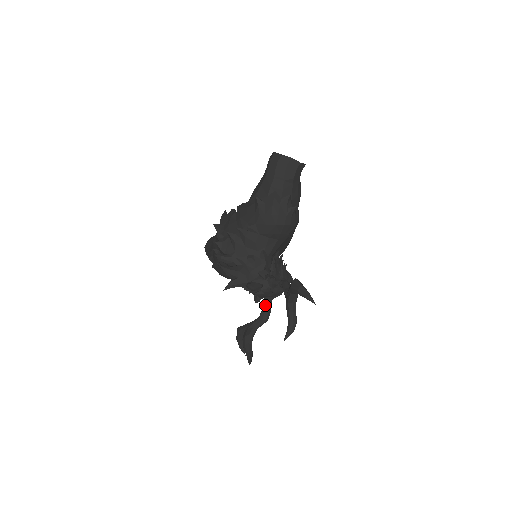
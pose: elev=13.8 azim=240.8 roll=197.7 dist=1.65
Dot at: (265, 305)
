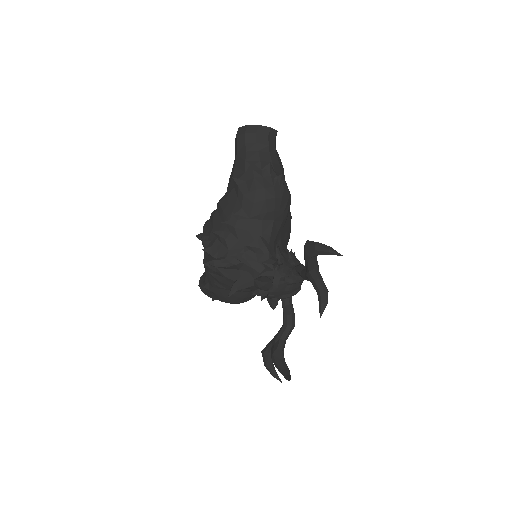
Dot at: (285, 308)
